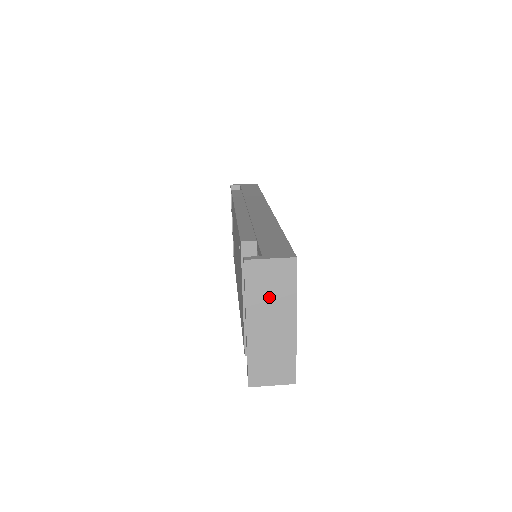
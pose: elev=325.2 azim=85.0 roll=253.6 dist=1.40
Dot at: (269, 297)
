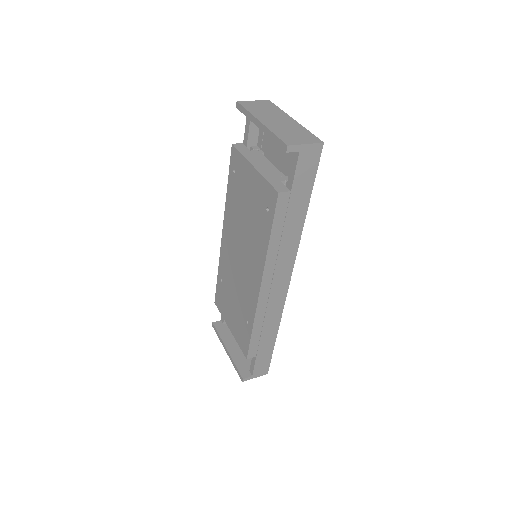
Dot at: (265, 112)
